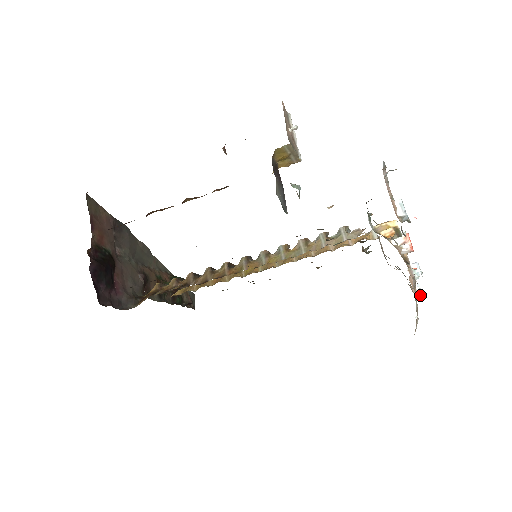
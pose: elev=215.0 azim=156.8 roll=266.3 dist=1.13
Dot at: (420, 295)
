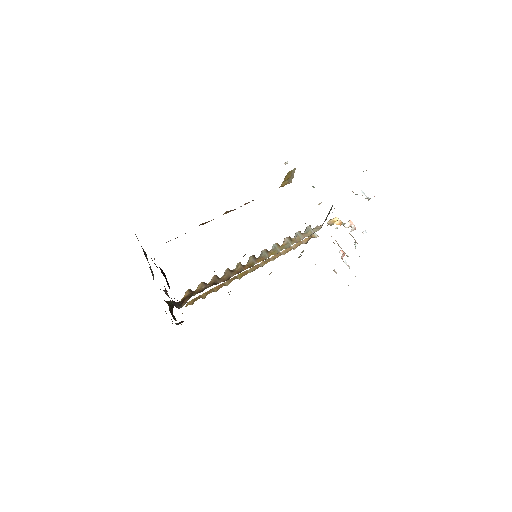
Dot at: occluded
